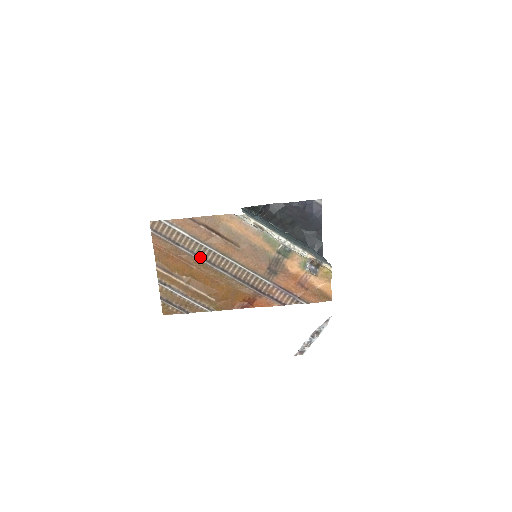
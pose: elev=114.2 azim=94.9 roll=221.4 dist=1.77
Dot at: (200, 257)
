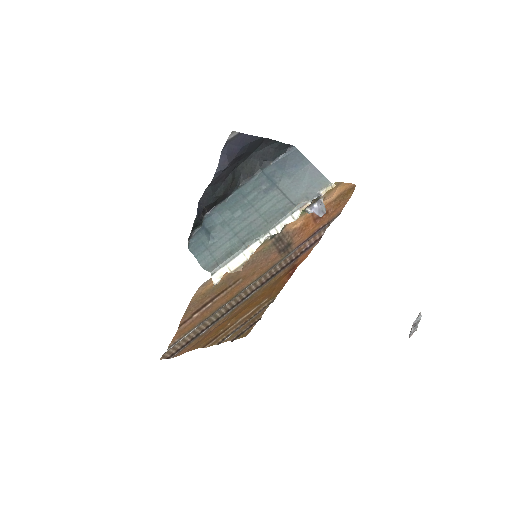
Dot at: (223, 315)
